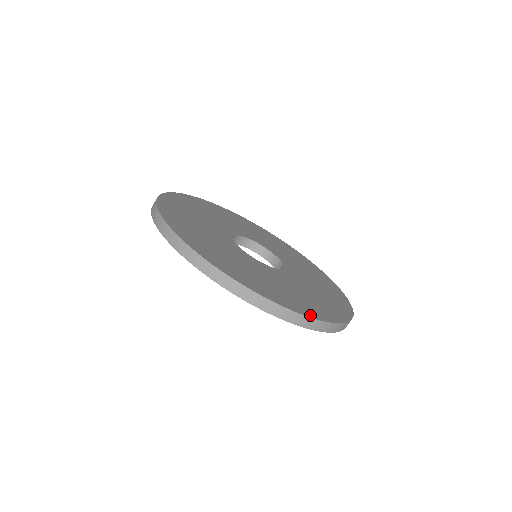
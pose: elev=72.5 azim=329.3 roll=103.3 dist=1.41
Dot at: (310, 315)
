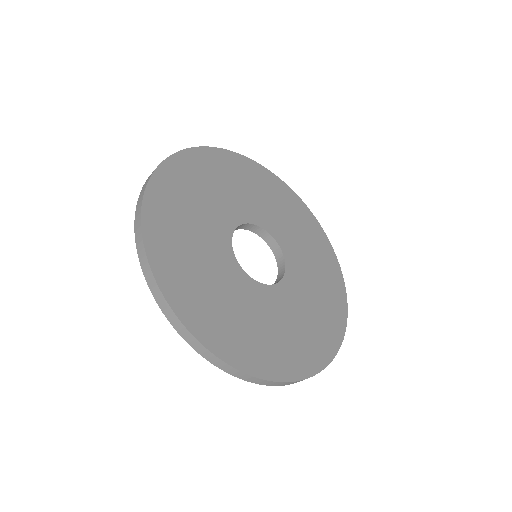
Dot at: (345, 306)
